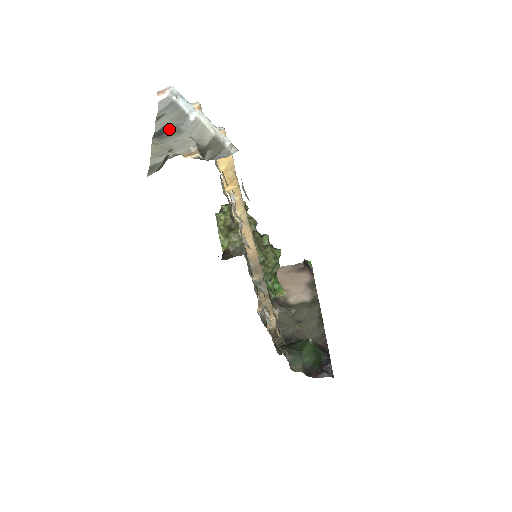
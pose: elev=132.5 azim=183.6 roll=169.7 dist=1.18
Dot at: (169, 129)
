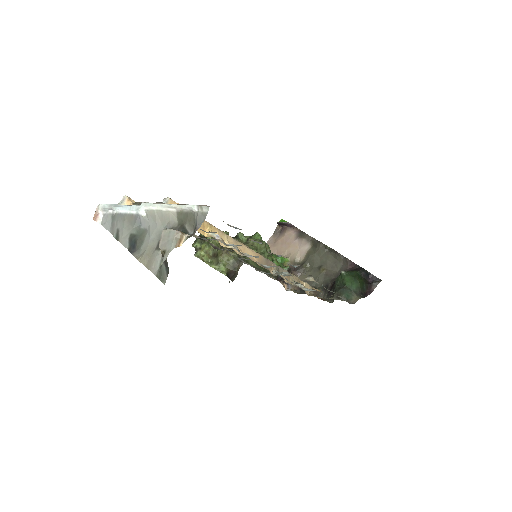
Dot at: (136, 237)
